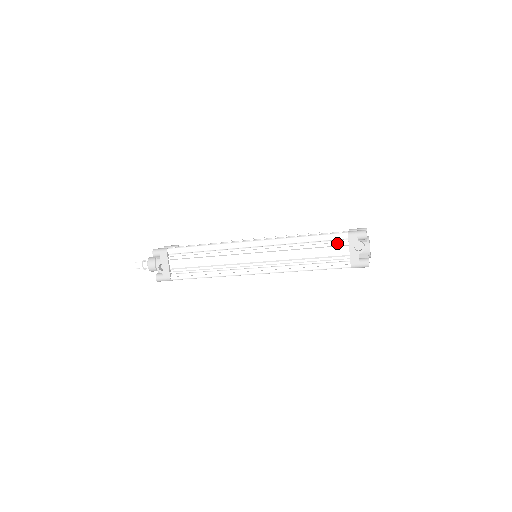
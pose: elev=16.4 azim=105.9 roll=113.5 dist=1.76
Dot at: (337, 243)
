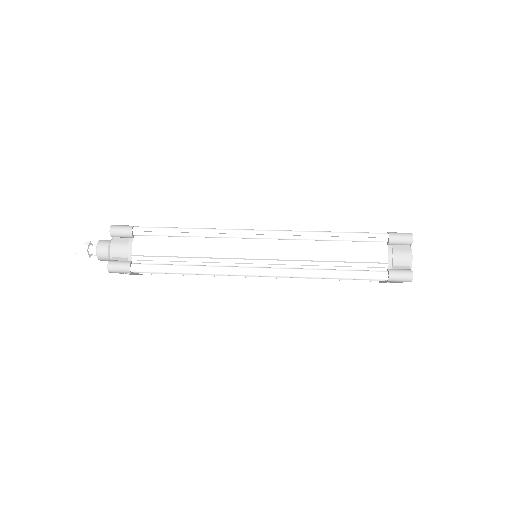
Dot at: occluded
